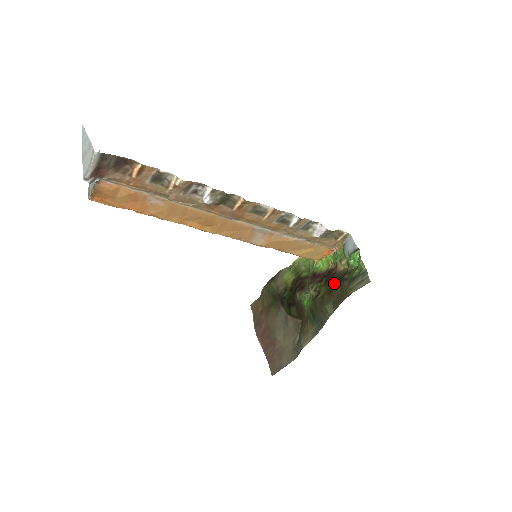
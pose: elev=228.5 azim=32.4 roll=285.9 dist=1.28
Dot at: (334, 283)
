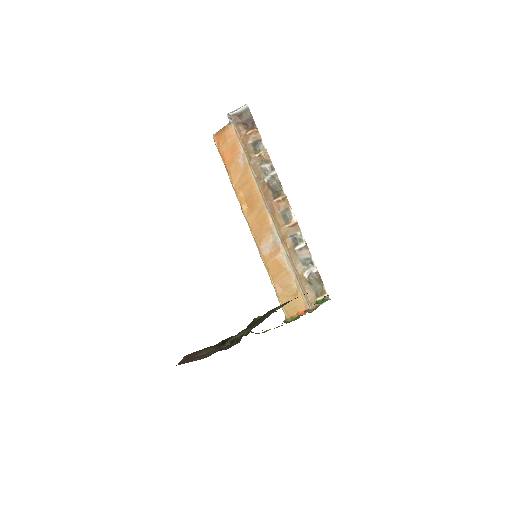
Dot at: occluded
